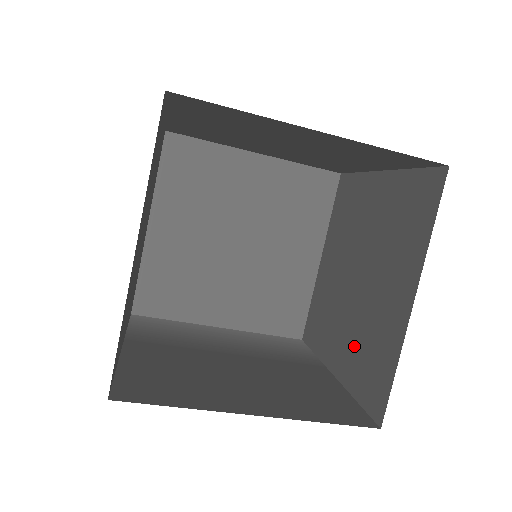
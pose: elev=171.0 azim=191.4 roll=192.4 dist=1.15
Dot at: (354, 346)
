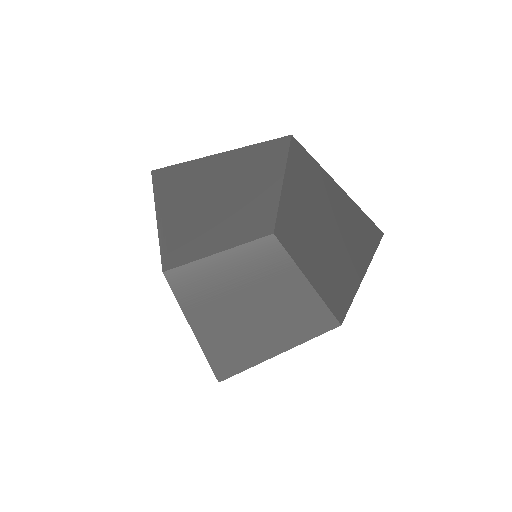
Dot at: (320, 274)
